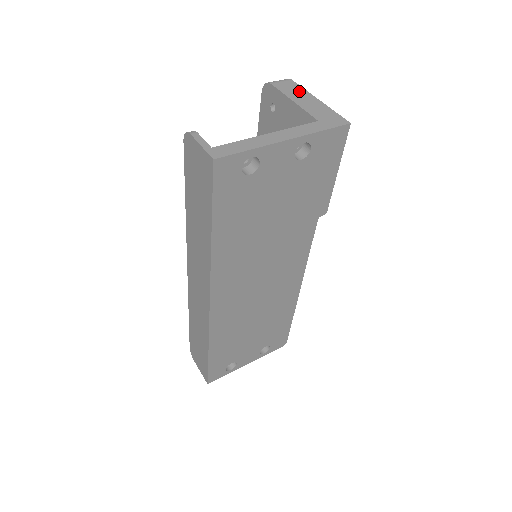
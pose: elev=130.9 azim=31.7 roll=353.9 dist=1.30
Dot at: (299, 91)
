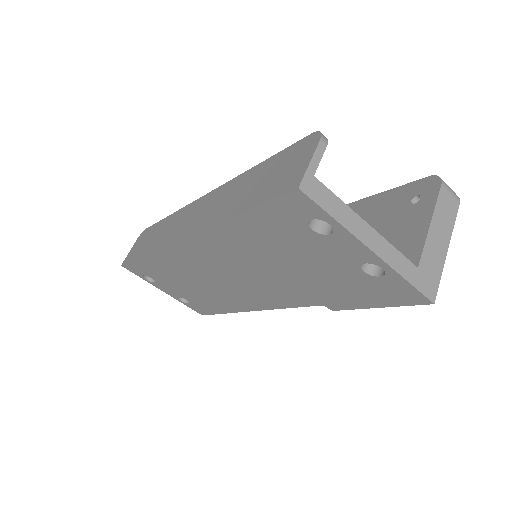
Dot at: (448, 221)
